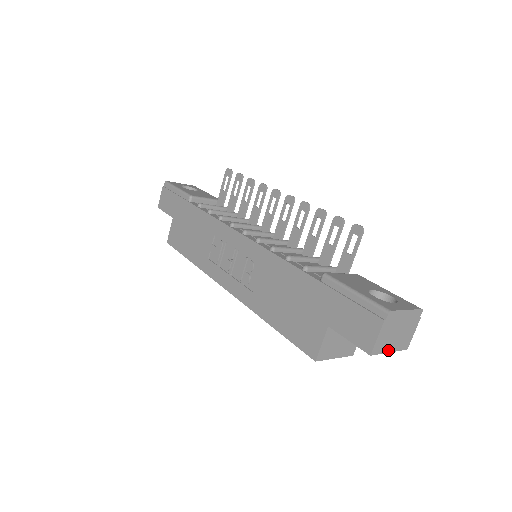
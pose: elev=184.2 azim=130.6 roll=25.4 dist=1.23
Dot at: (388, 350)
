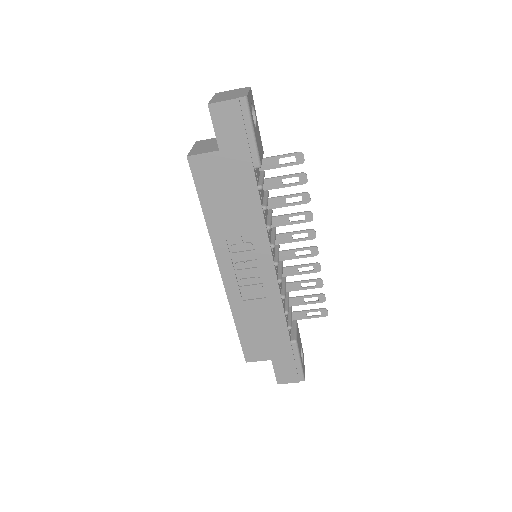
Dot at: occluded
